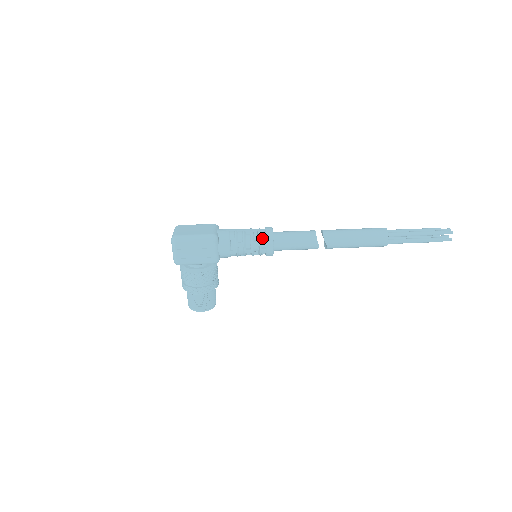
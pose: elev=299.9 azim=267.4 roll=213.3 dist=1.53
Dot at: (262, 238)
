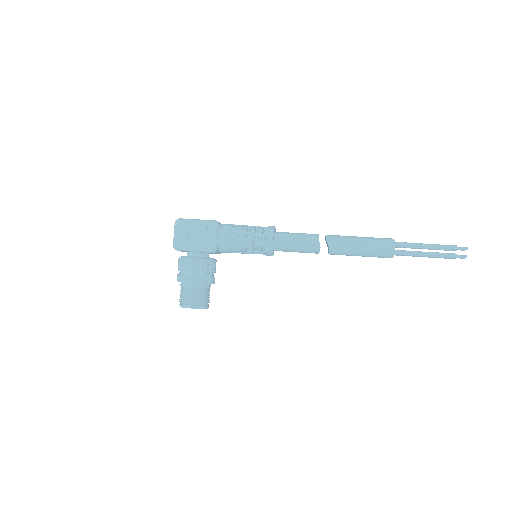
Dot at: (263, 233)
